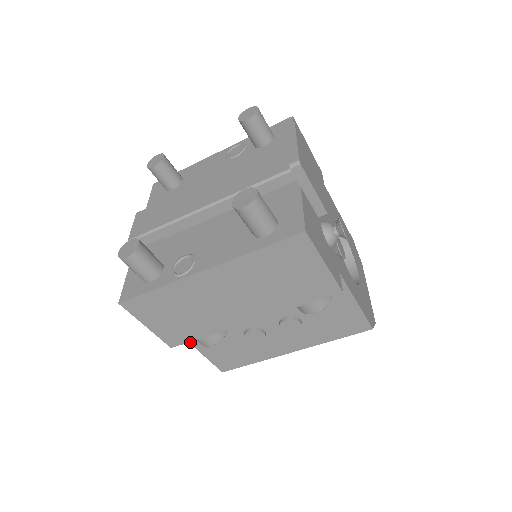
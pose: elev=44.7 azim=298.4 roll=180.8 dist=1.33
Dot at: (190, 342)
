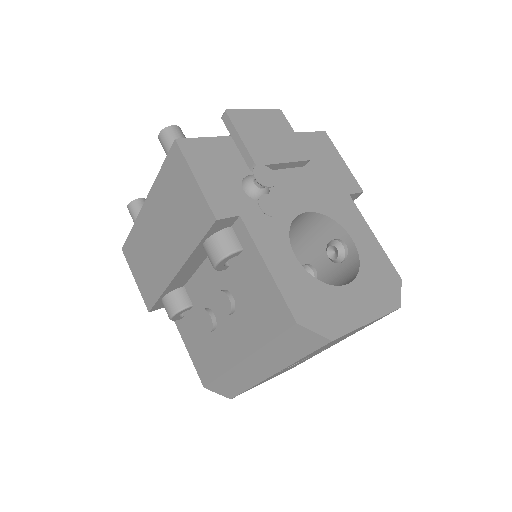
Dot at: (178, 328)
